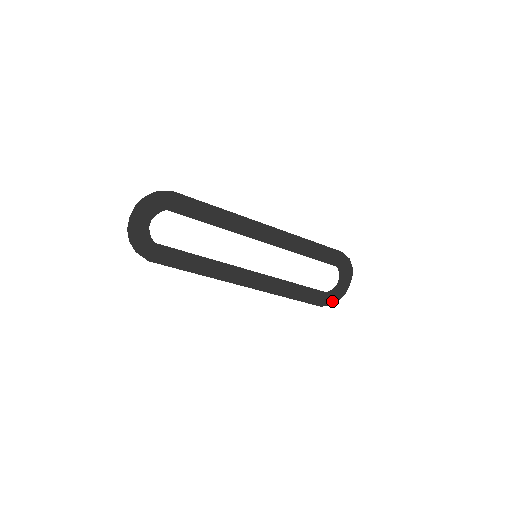
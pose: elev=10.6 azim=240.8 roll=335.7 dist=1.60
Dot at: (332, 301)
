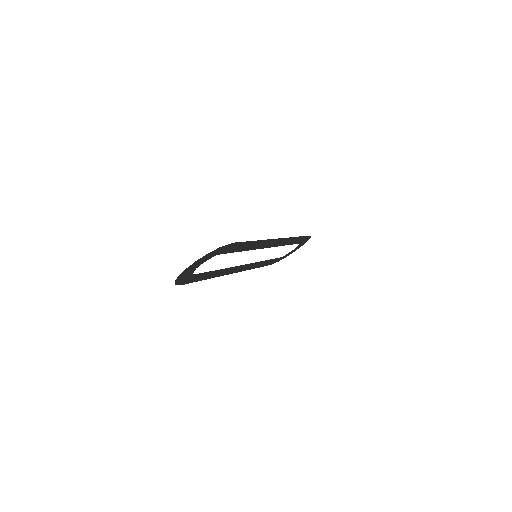
Dot at: occluded
